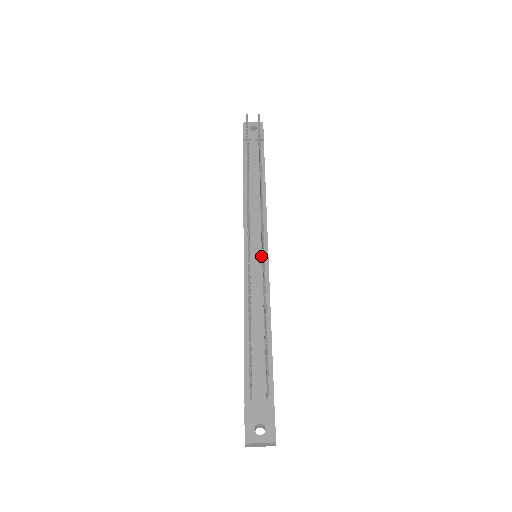
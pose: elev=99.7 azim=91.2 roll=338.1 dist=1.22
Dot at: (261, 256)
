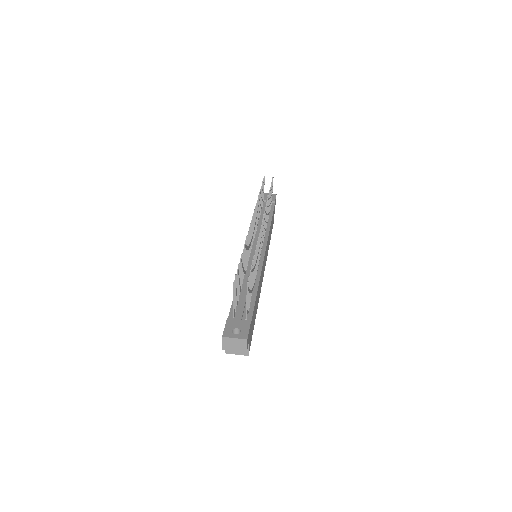
Dot at: occluded
